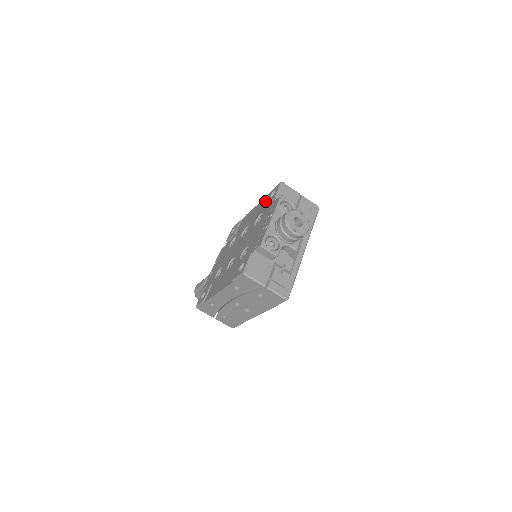
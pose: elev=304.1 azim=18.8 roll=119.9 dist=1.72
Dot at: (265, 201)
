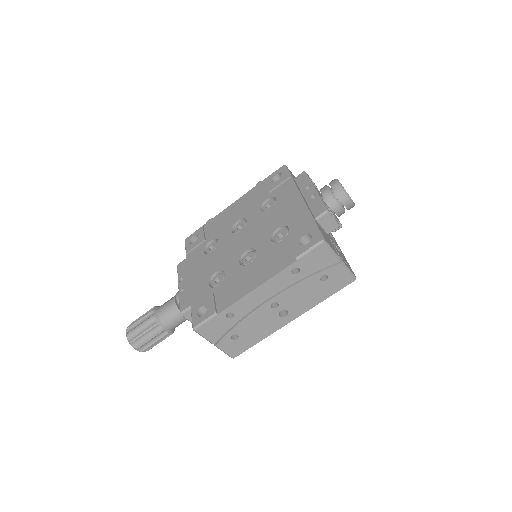
Dot at: (259, 190)
